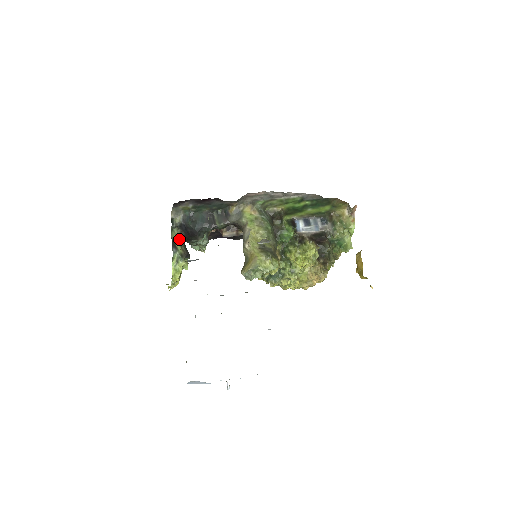
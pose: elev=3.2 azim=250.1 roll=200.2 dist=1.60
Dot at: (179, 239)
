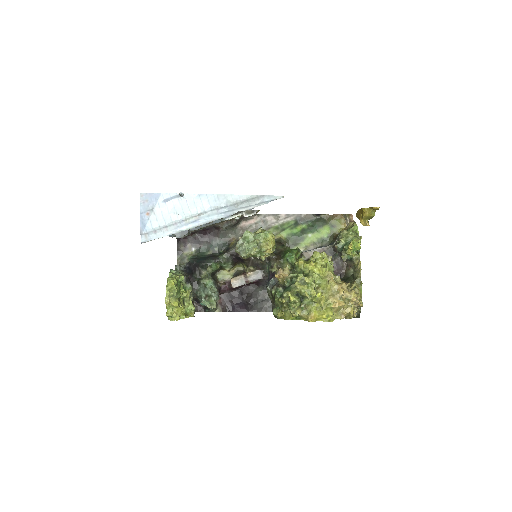
Dot at: occluded
